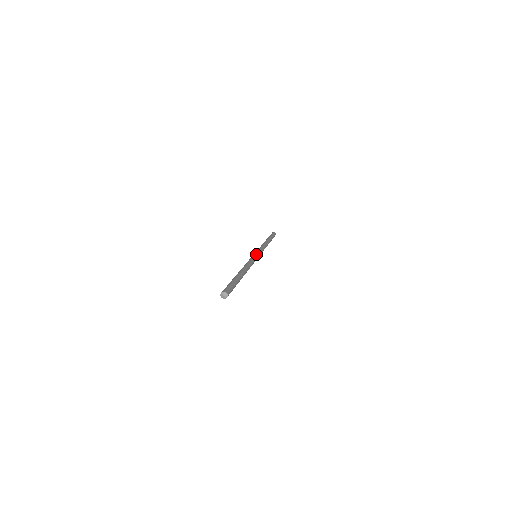
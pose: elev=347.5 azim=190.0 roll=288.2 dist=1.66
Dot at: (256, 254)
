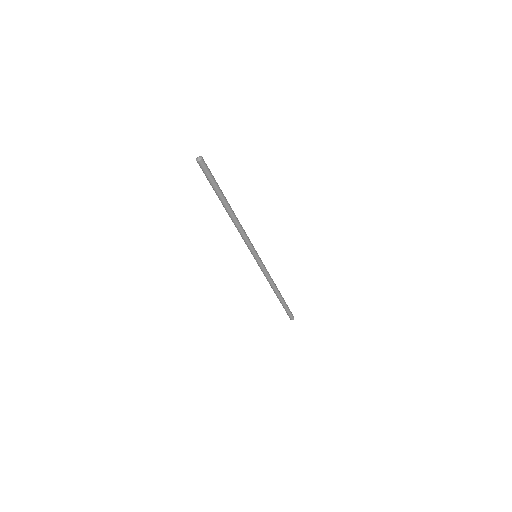
Dot at: occluded
